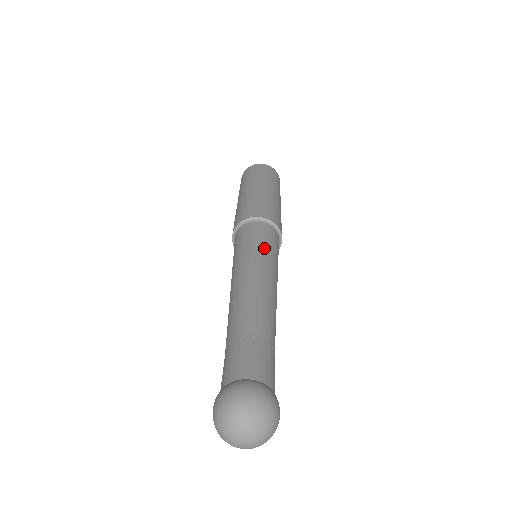
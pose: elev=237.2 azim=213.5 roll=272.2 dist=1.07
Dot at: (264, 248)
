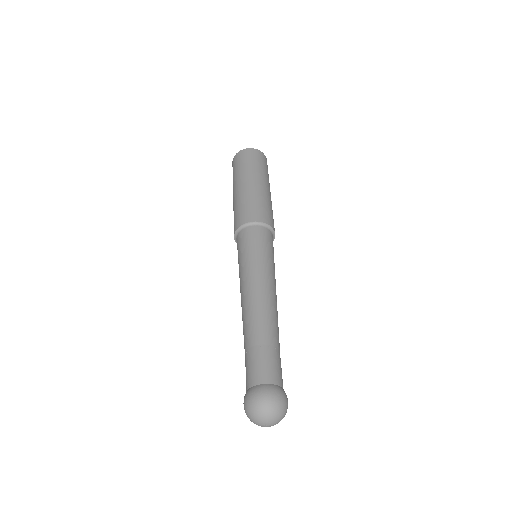
Dot at: occluded
